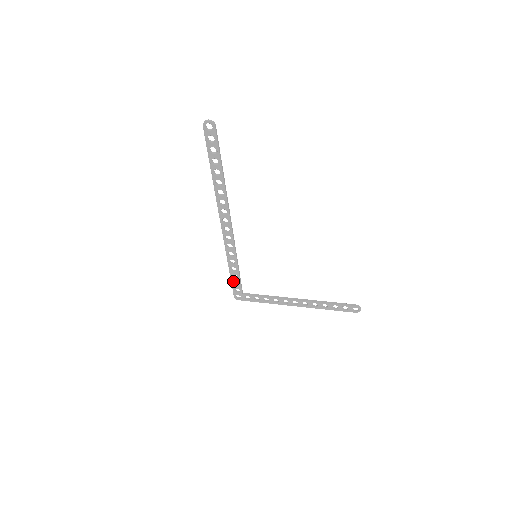
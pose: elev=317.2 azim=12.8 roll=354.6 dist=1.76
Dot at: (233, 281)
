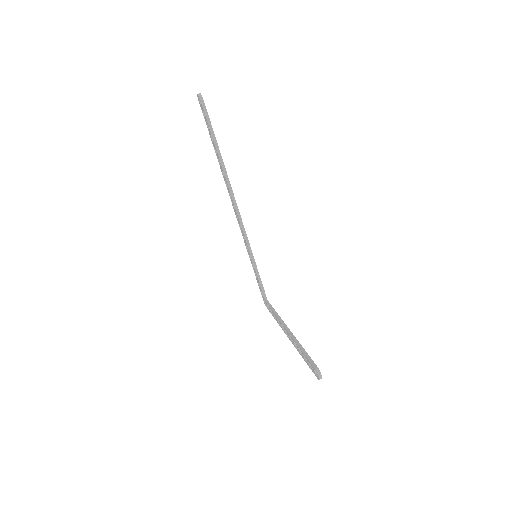
Dot at: occluded
